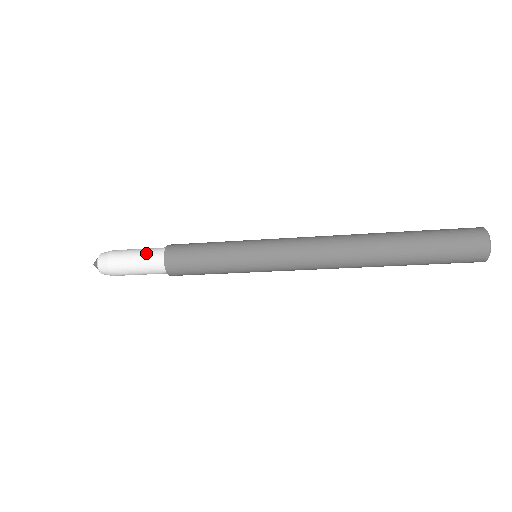
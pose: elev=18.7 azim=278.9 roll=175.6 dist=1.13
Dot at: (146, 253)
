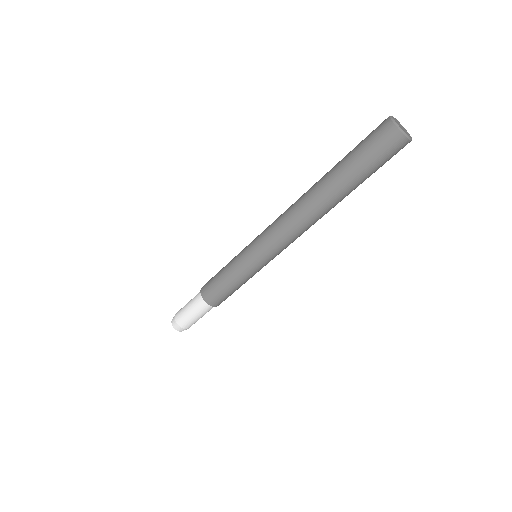
Dot at: (192, 300)
